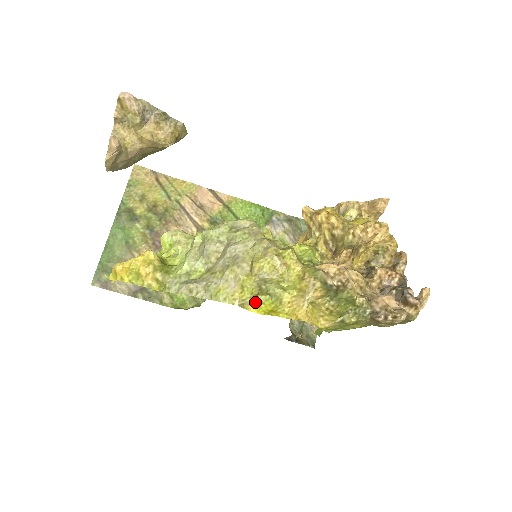
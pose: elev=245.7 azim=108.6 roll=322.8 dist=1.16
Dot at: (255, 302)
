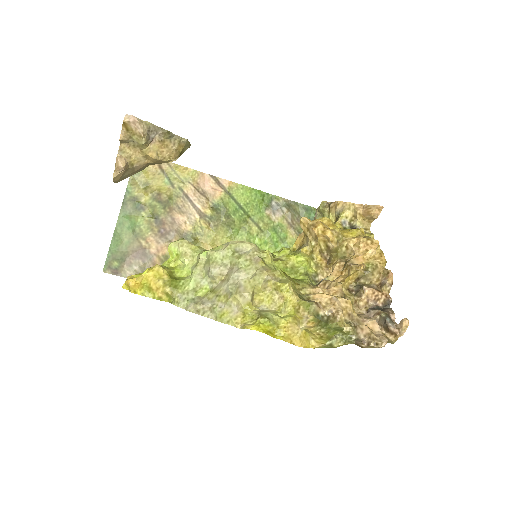
Dot at: (255, 323)
